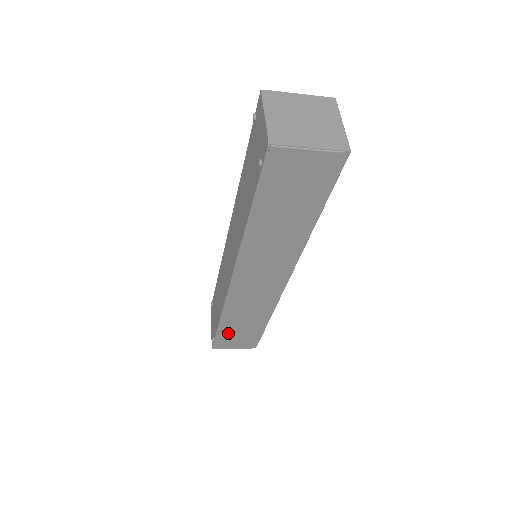
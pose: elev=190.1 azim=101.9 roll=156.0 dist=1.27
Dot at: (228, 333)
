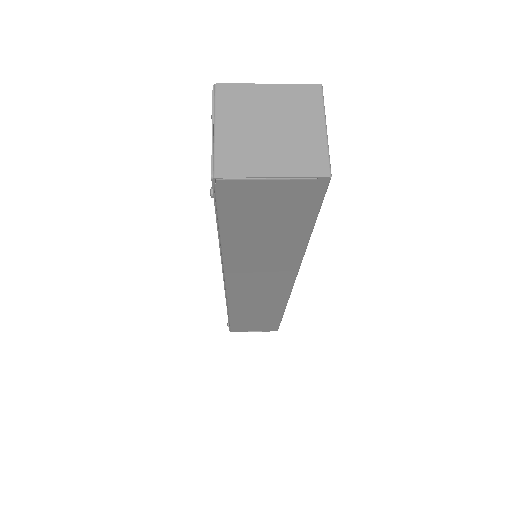
Dot at: (242, 322)
